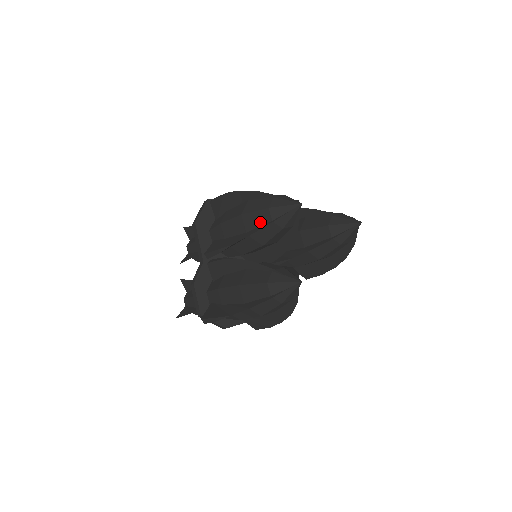
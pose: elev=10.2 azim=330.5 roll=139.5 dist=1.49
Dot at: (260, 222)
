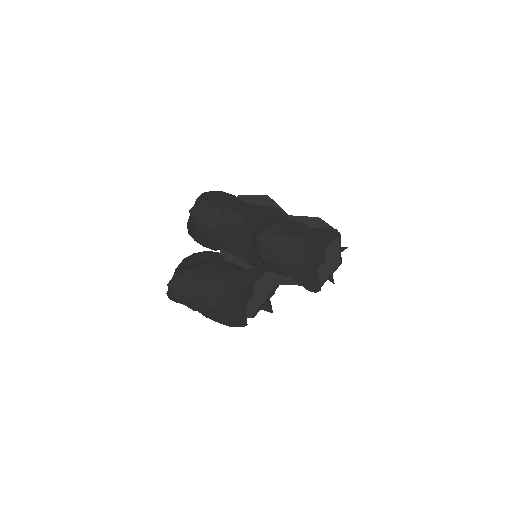
Dot at: occluded
